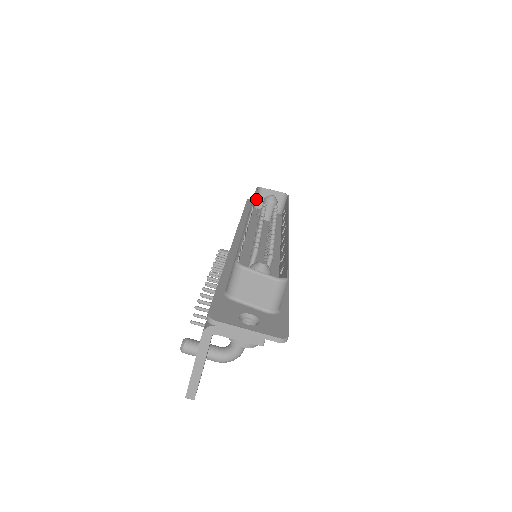
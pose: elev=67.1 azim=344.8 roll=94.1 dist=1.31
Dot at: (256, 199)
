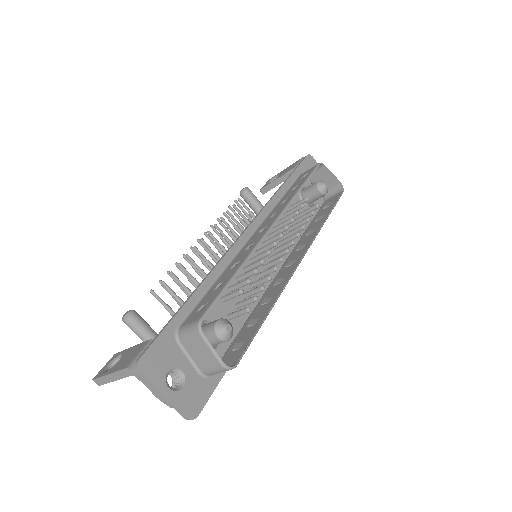
Dot at: occluded
